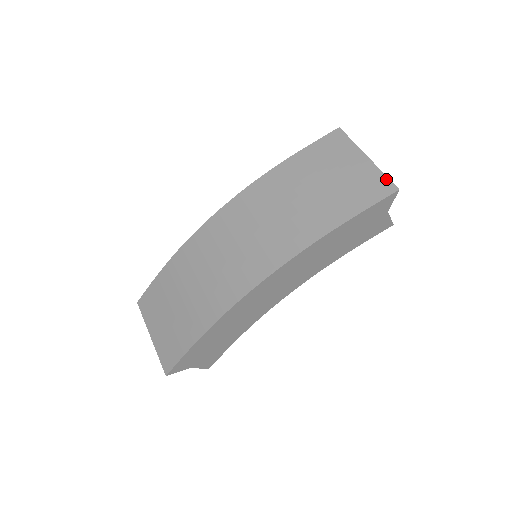
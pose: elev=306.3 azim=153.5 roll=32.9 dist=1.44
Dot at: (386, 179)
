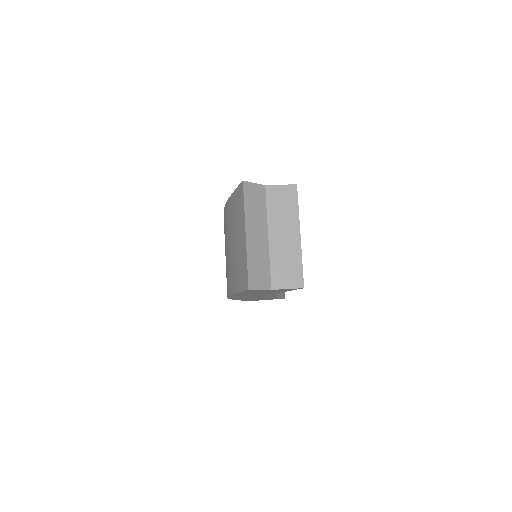
Dot at: (246, 271)
